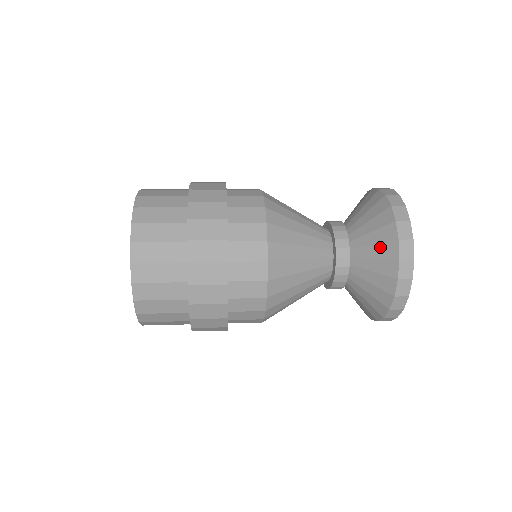
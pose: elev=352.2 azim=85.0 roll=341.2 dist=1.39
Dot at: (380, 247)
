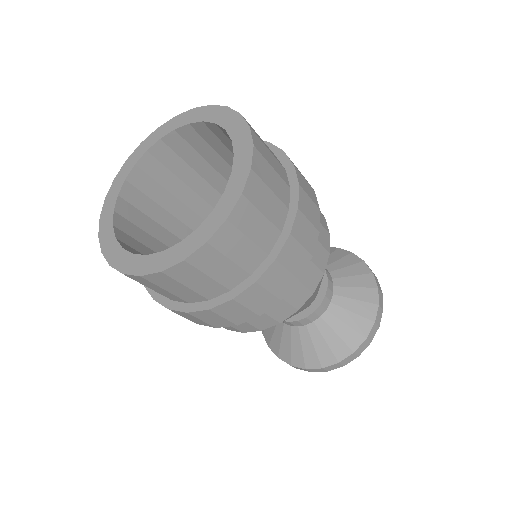
Dot at: (343, 260)
